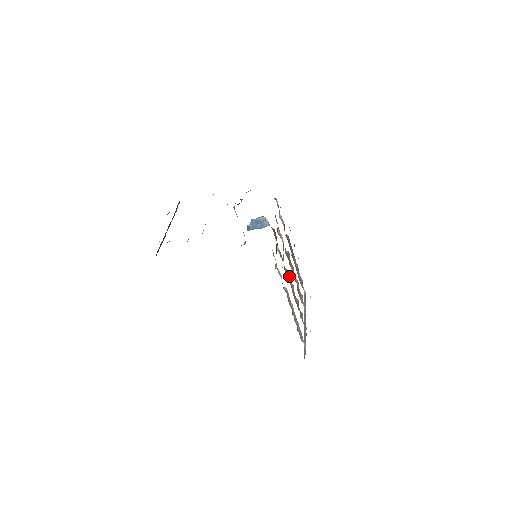
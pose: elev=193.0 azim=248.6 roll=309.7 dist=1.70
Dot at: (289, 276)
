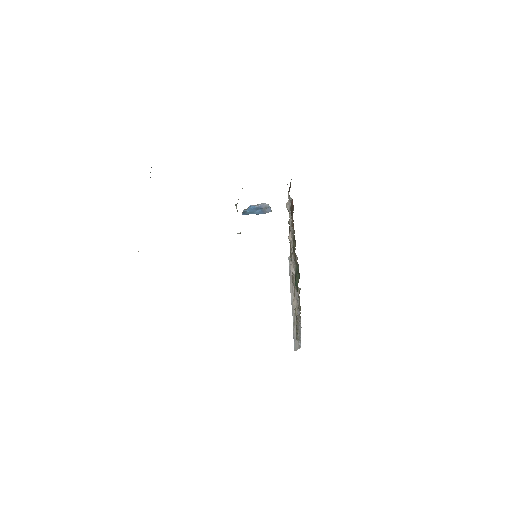
Dot at: (298, 291)
